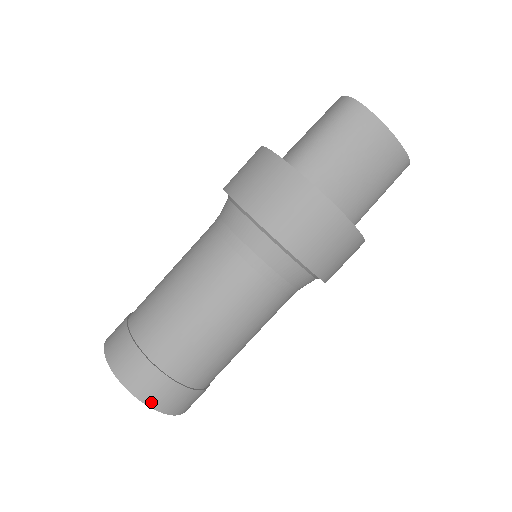
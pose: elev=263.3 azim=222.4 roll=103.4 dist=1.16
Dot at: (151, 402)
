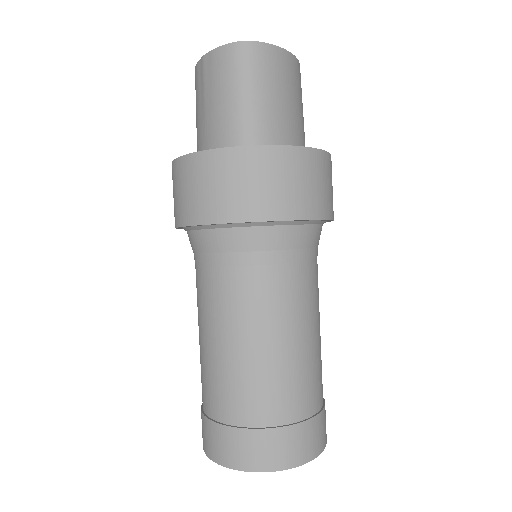
Dot at: (321, 447)
